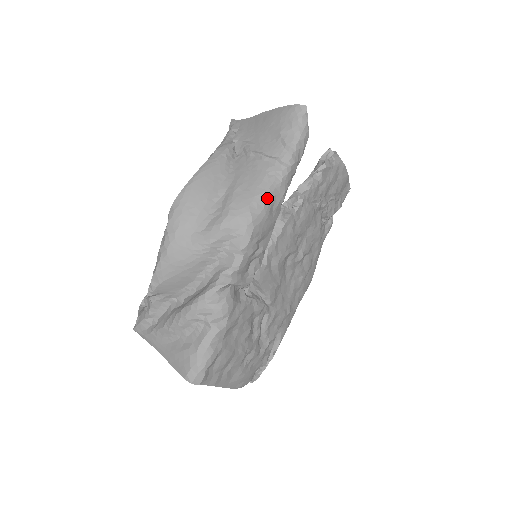
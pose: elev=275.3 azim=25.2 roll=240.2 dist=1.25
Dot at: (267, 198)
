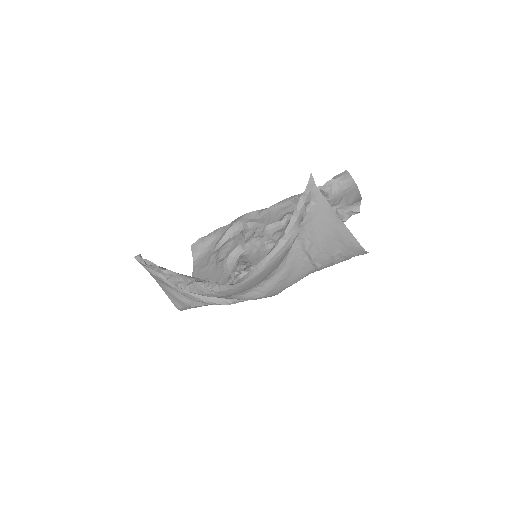
Dot at: occluded
